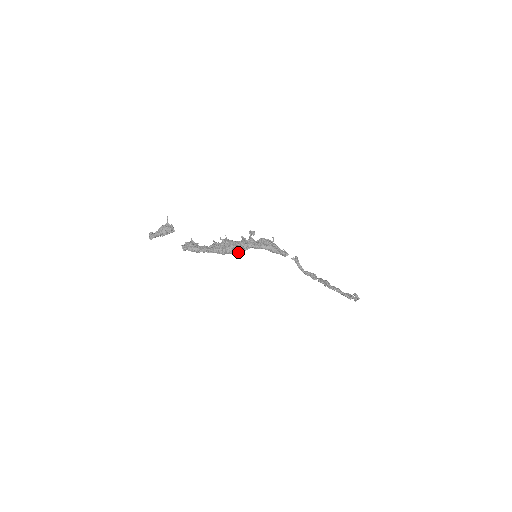
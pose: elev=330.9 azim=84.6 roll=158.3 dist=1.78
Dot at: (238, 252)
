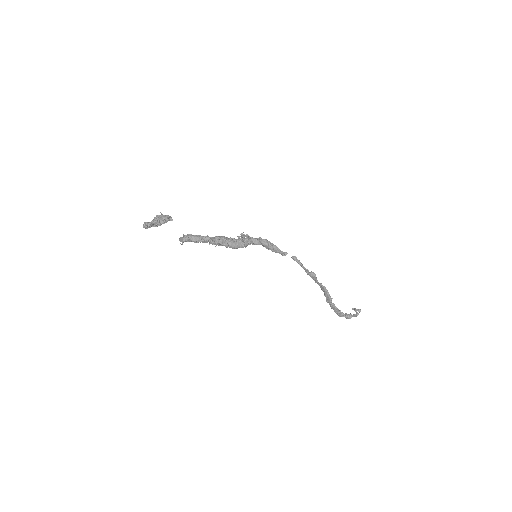
Dot at: (240, 244)
